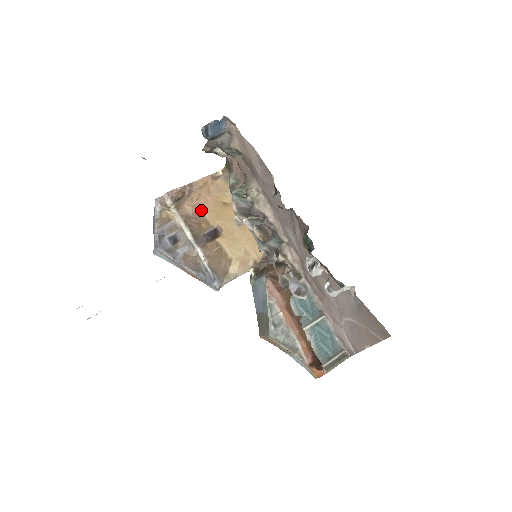
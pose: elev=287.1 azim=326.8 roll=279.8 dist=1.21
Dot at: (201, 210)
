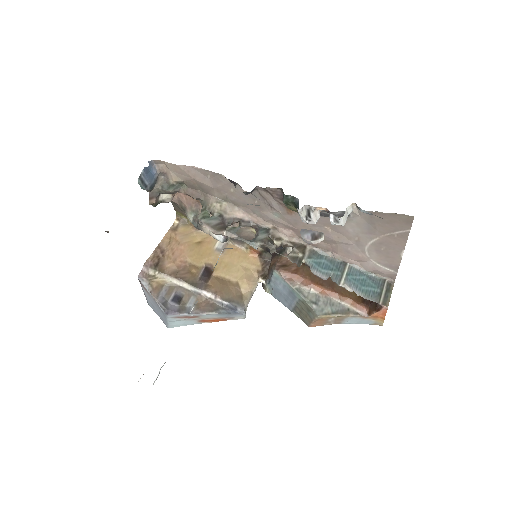
Dot at: (182, 260)
